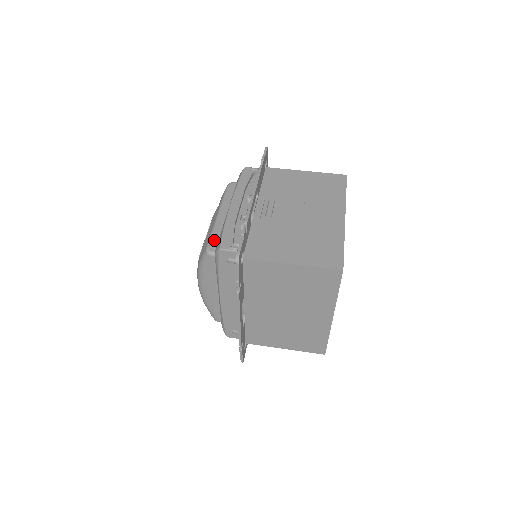
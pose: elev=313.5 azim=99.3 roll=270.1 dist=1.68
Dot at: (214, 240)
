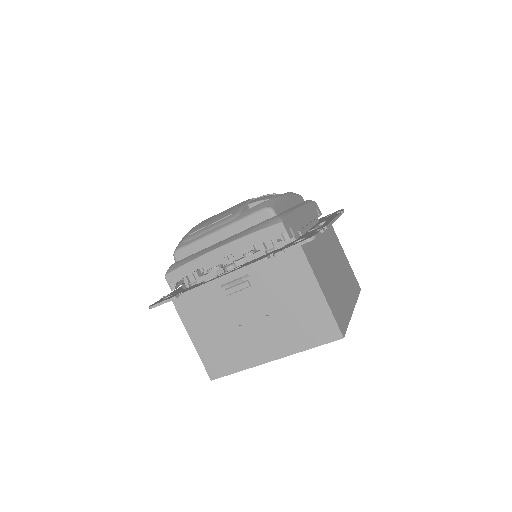
Dot at: (187, 251)
